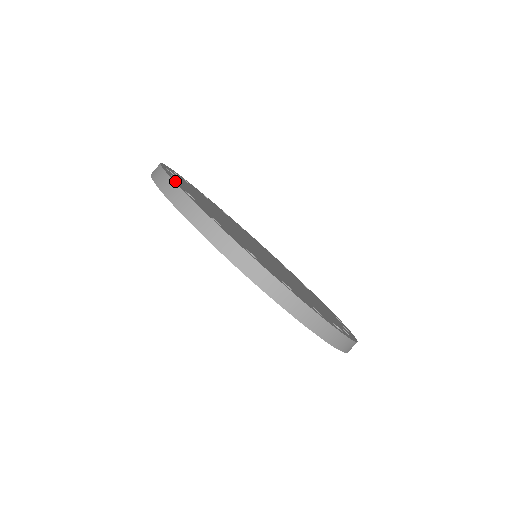
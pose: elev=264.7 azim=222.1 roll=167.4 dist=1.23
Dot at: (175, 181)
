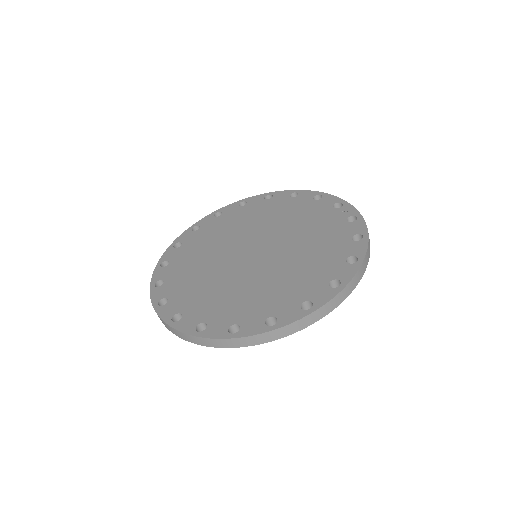
Dot at: (163, 315)
